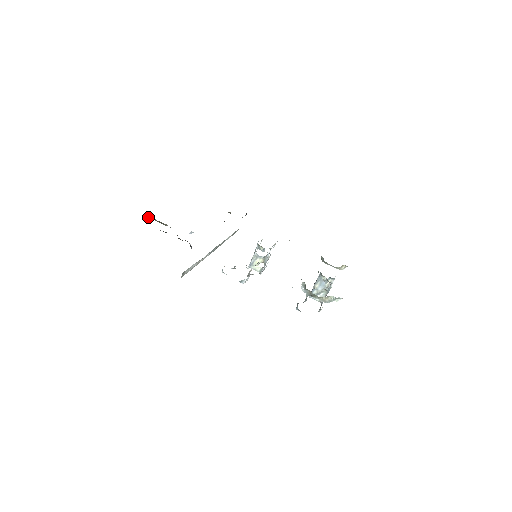
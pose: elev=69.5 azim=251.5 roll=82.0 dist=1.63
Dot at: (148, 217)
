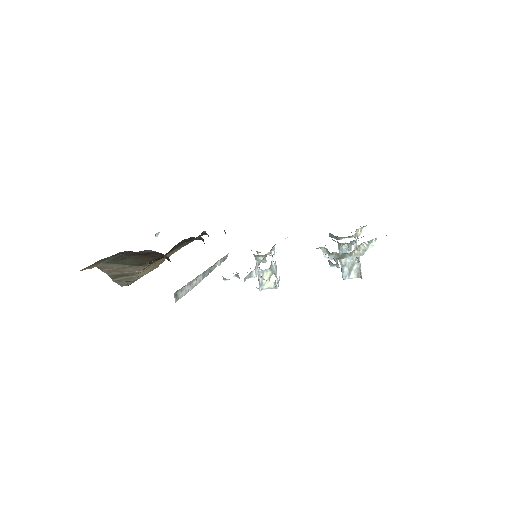
Dot at: (116, 281)
